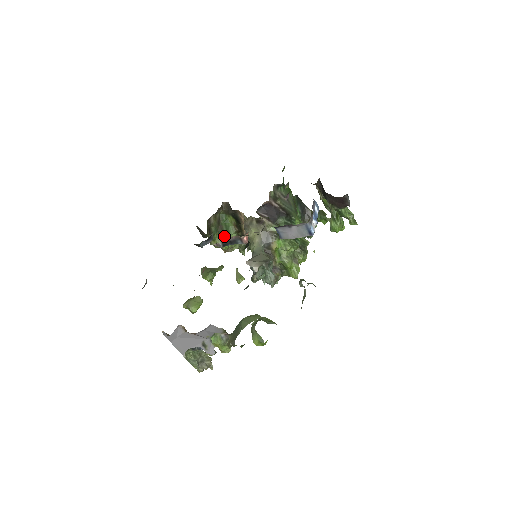
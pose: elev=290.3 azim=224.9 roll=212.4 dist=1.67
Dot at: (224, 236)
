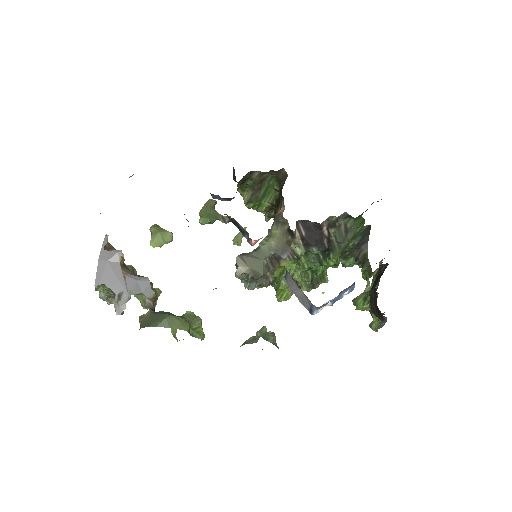
Dot at: (256, 196)
